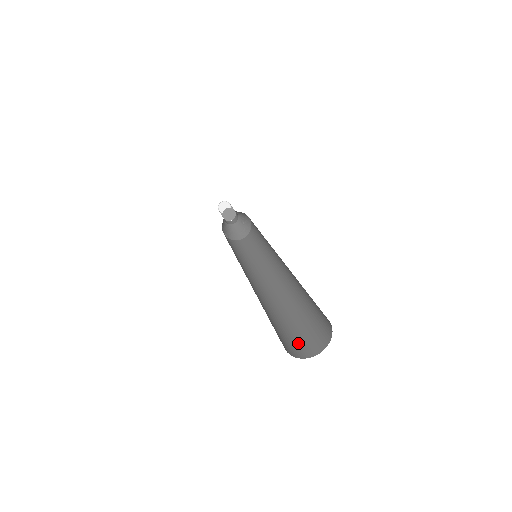
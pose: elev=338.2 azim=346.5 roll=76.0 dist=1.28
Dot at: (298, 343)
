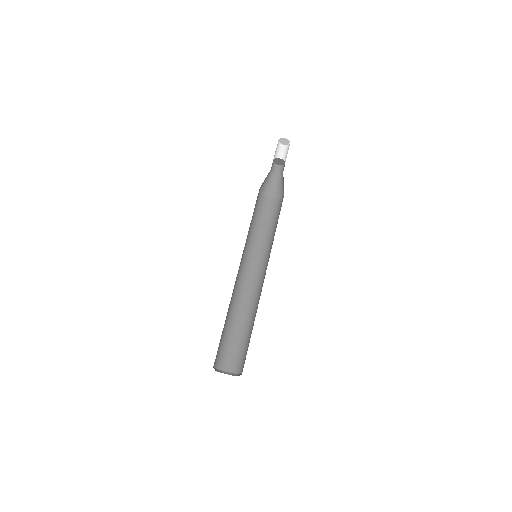
Dot at: (228, 356)
